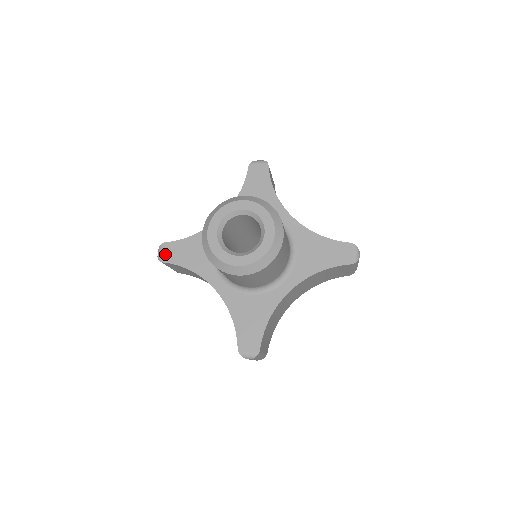
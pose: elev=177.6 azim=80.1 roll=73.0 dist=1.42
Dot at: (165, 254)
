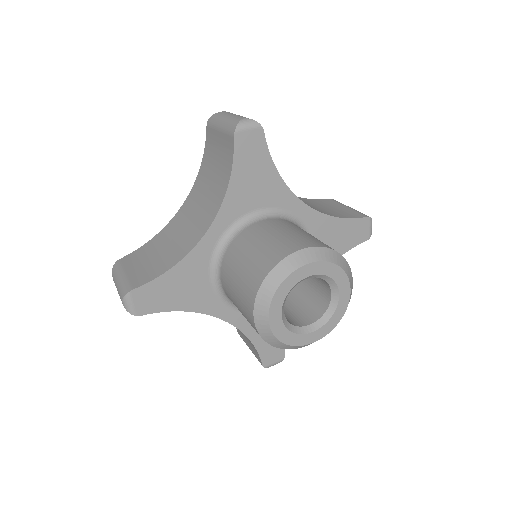
Dot at: (140, 305)
